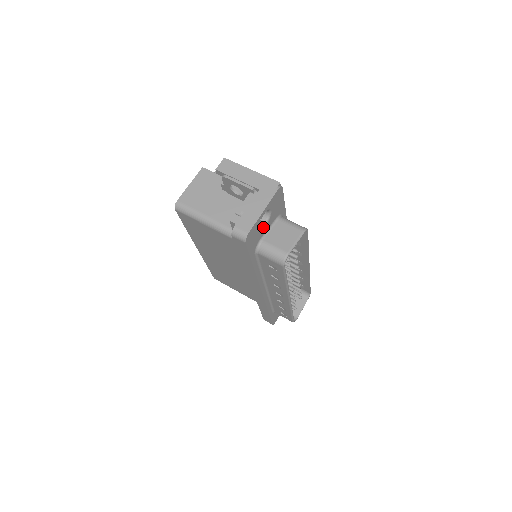
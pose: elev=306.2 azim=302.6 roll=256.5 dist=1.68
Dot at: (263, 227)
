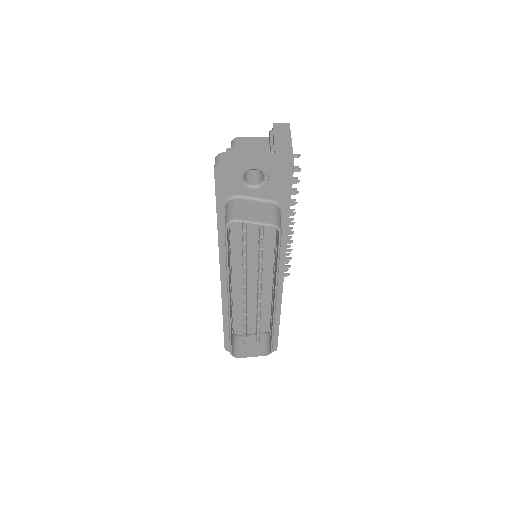
Dot at: (248, 186)
